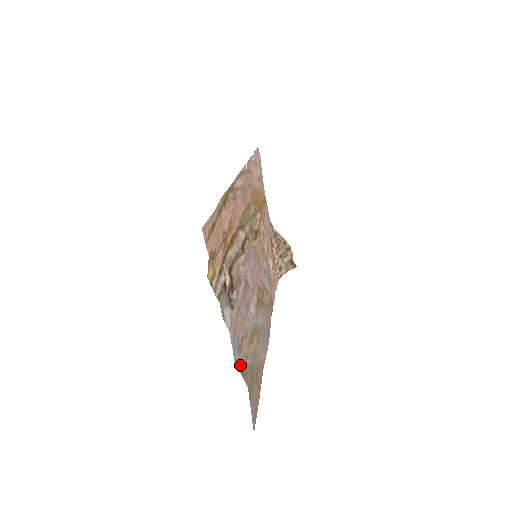
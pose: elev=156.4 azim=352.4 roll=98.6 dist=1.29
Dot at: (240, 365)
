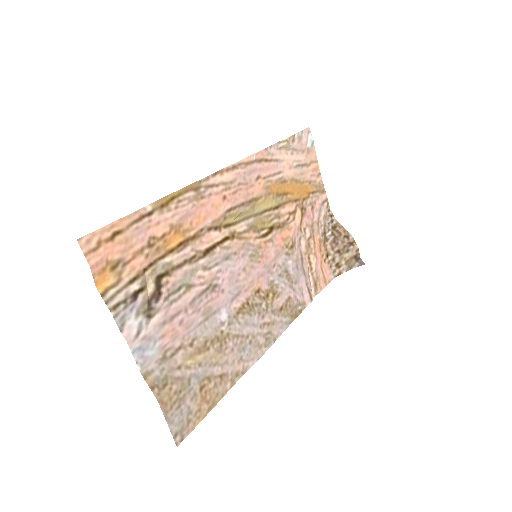
Dot at: (154, 376)
